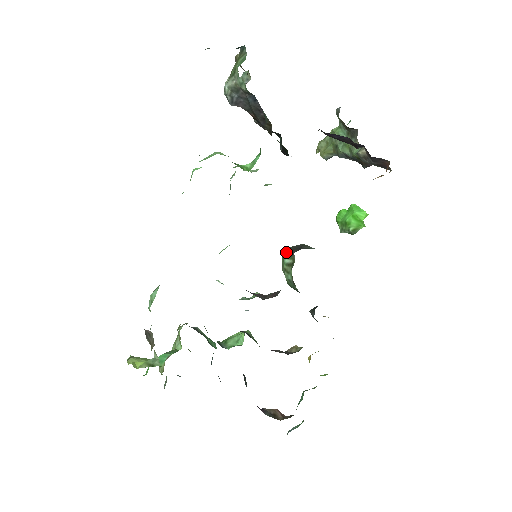
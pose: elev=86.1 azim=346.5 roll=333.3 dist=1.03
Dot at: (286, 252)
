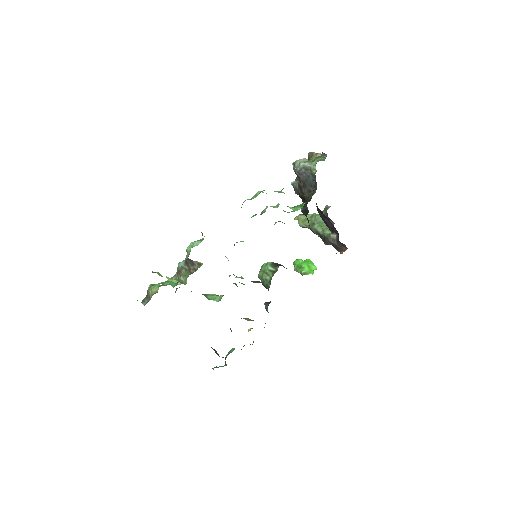
Dot at: (270, 263)
